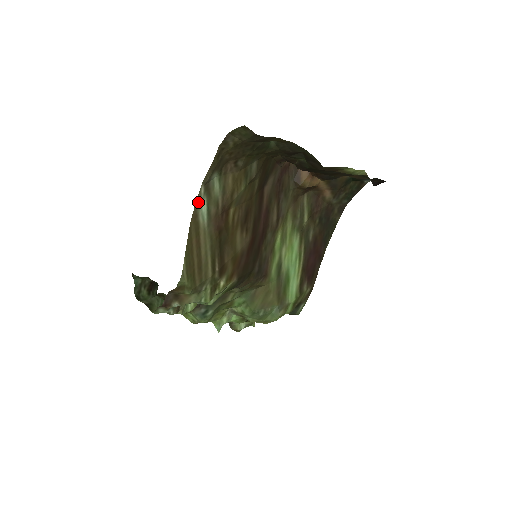
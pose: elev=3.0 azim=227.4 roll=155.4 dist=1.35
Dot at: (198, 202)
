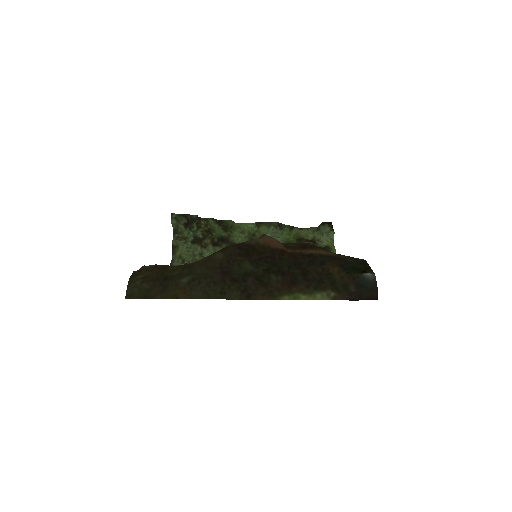
Dot at: occluded
